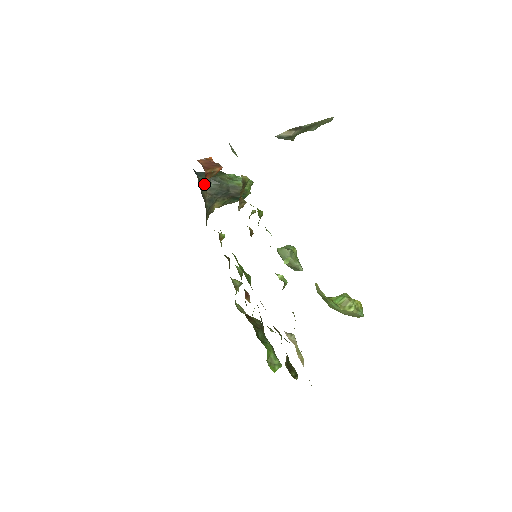
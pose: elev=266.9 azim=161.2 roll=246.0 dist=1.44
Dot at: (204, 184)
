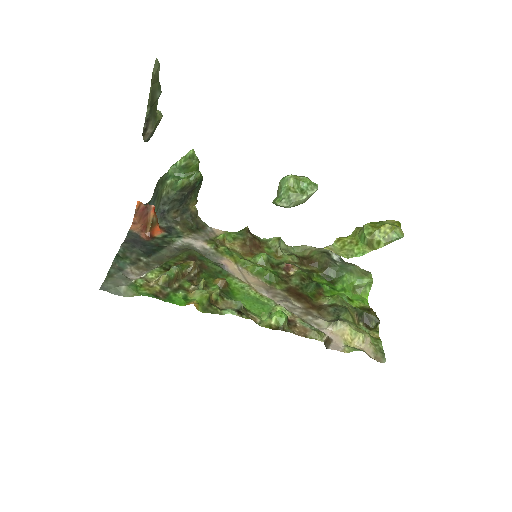
Dot at: (163, 214)
